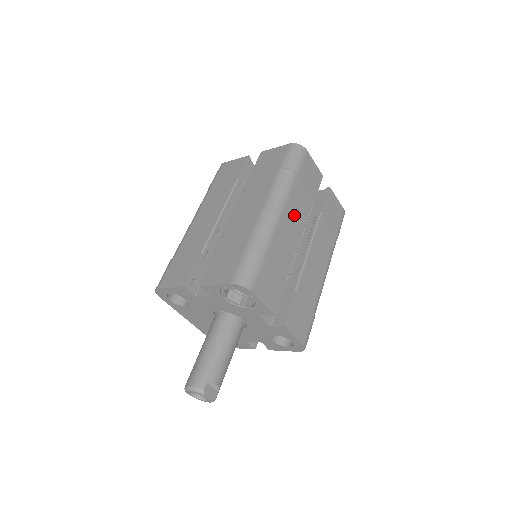
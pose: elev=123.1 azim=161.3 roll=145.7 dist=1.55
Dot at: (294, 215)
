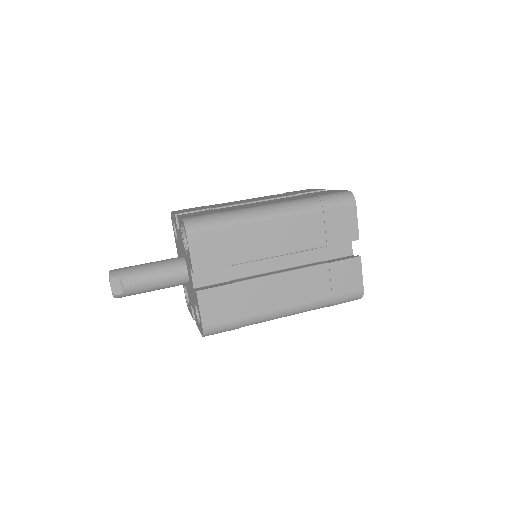
Dot at: (289, 232)
